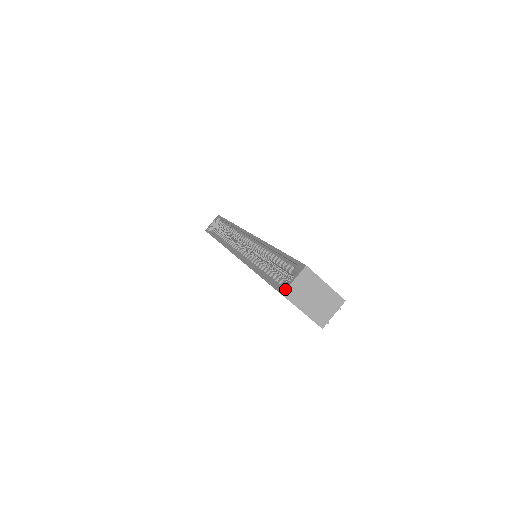
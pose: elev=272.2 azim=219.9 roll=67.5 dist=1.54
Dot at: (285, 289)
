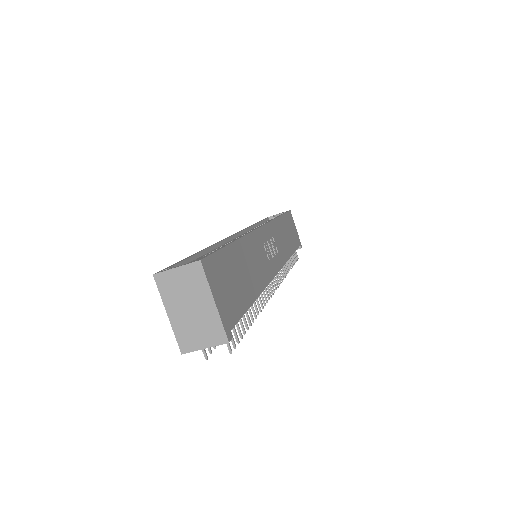
Dot at: (161, 271)
